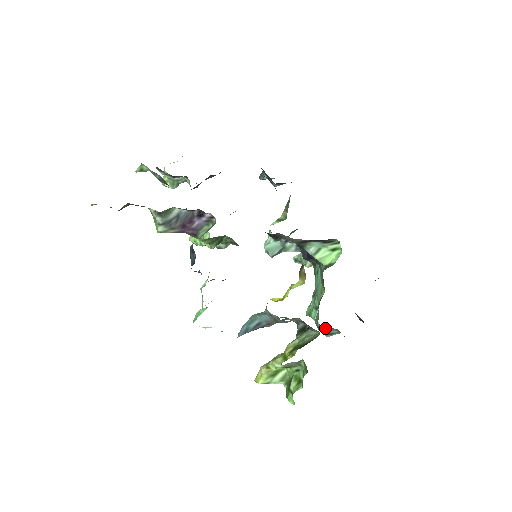
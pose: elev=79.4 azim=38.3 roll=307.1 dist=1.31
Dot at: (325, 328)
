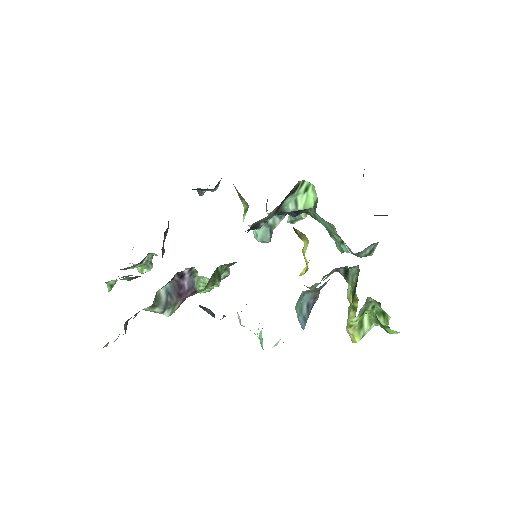
Dot at: (362, 252)
